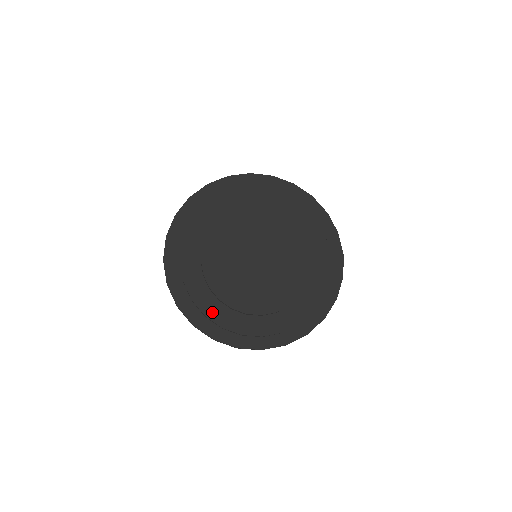
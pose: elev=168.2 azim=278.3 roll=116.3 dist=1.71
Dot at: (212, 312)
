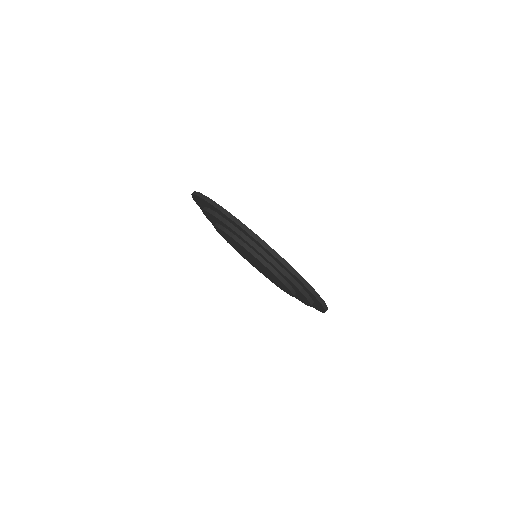
Dot at: occluded
